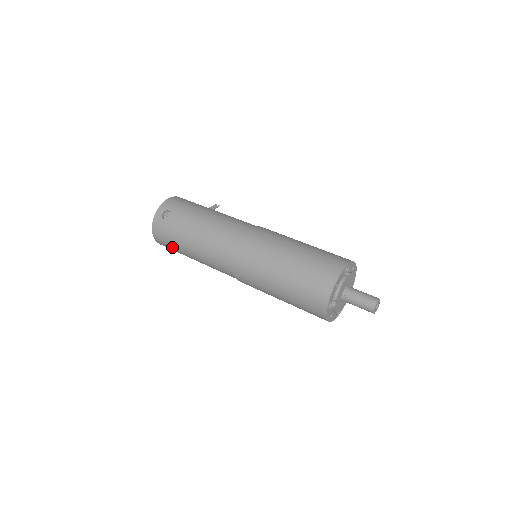
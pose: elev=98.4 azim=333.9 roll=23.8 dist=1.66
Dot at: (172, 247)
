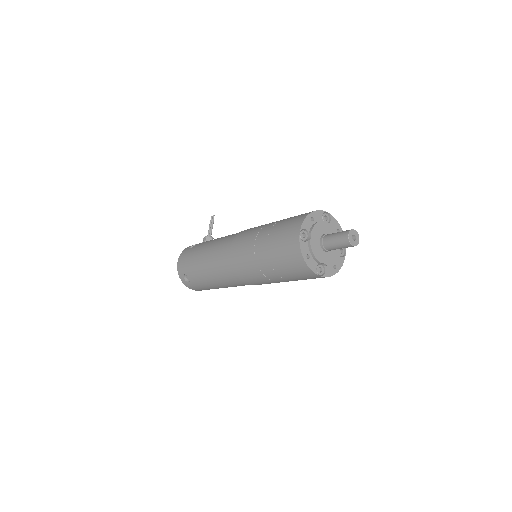
Dot at: occluded
